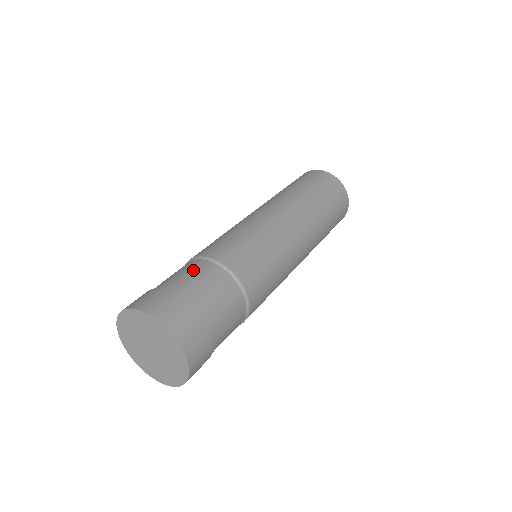
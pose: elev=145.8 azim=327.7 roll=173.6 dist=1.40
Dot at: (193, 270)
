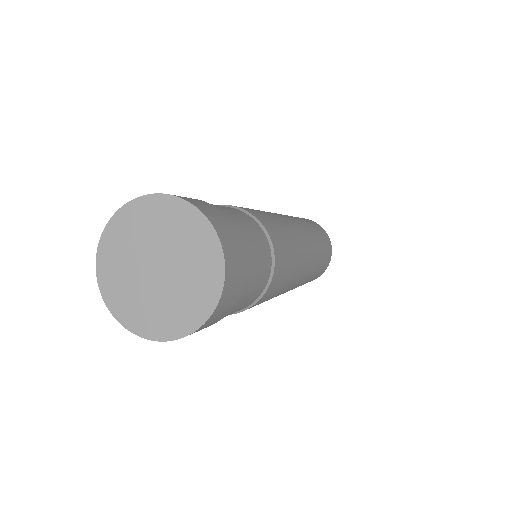
Dot at: occluded
